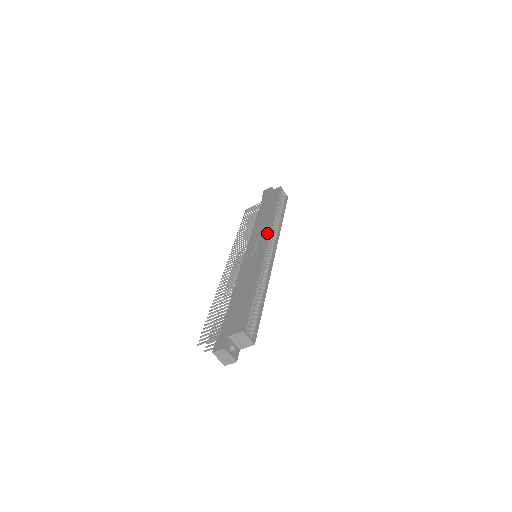
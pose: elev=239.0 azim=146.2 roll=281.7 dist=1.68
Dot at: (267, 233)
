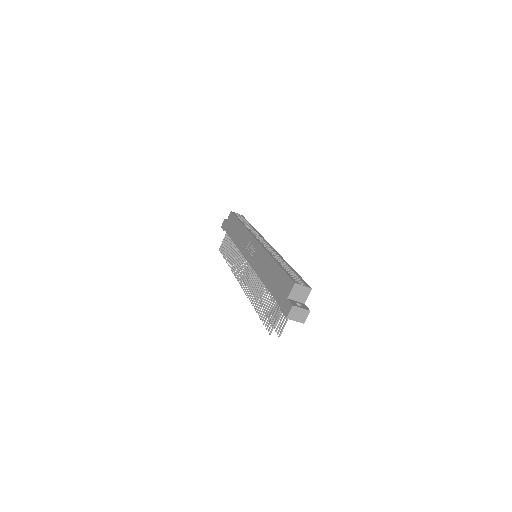
Dot at: (250, 235)
